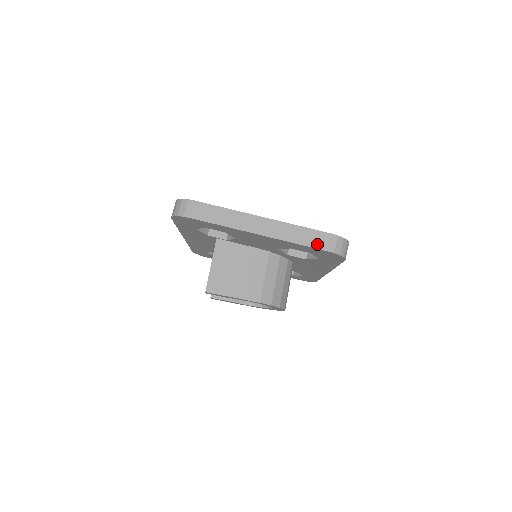
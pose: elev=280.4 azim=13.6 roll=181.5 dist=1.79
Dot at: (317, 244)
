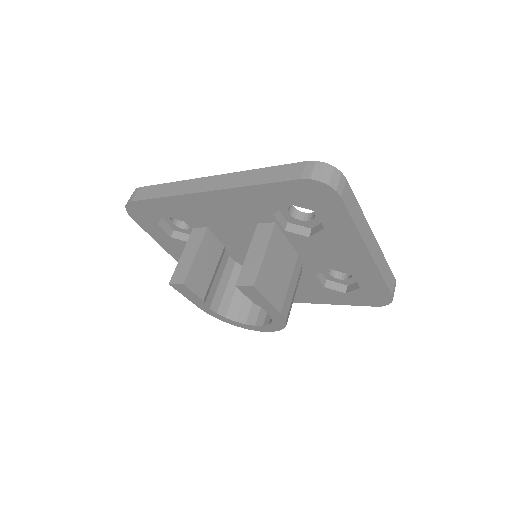
Dot at: (390, 285)
